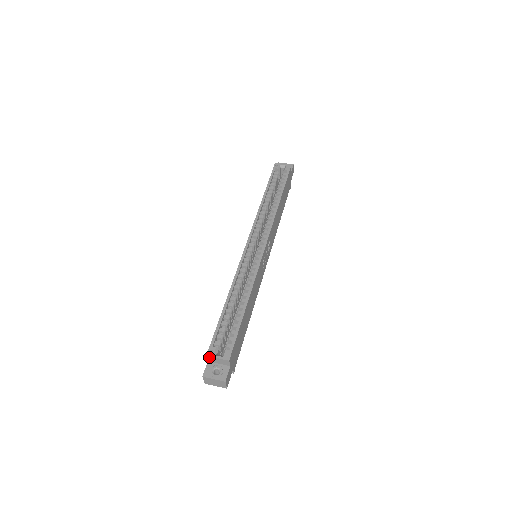
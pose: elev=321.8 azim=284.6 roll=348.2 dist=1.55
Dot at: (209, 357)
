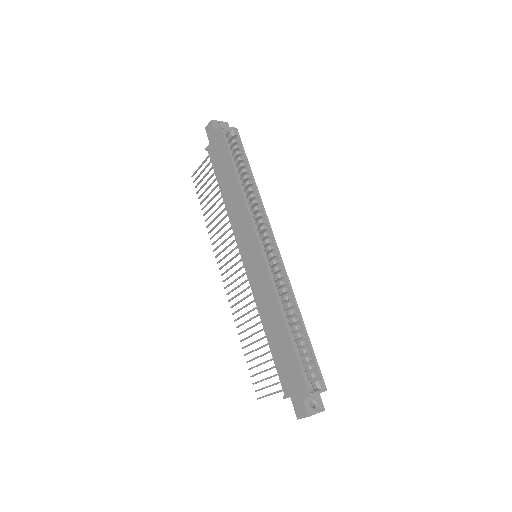
Dot at: occluded
